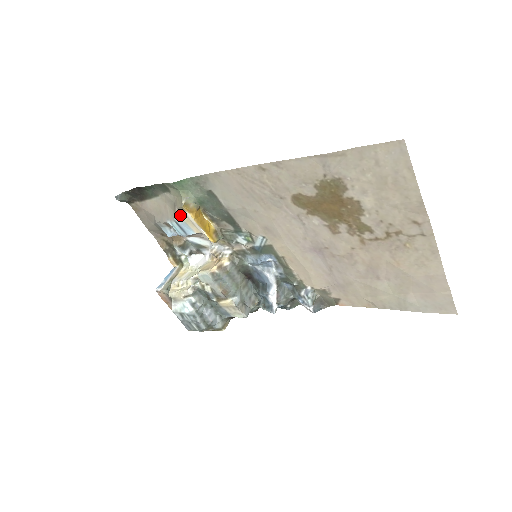
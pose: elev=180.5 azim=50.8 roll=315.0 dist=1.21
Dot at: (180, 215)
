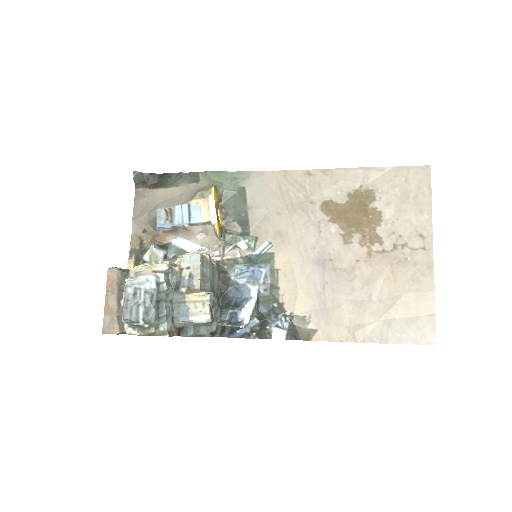
Dot at: (200, 199)
